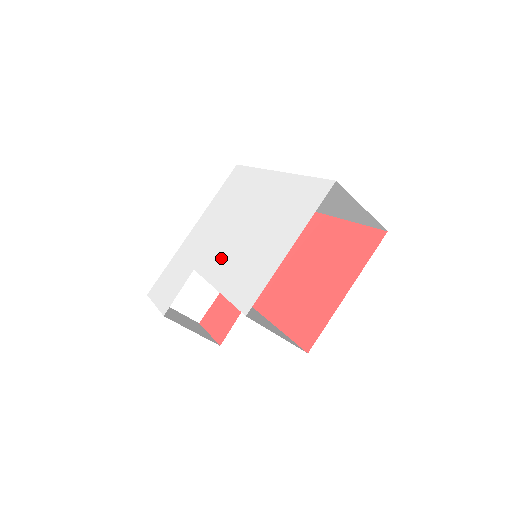
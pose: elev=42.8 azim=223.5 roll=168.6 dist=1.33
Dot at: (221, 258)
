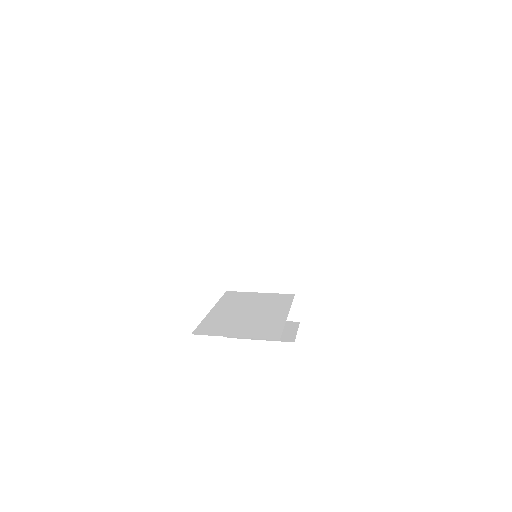
Dot at: occluded
